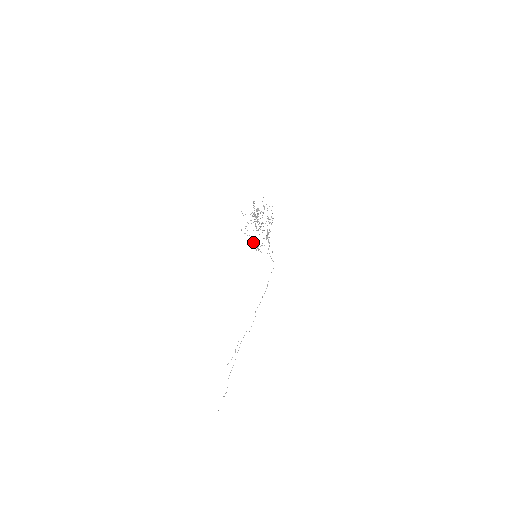
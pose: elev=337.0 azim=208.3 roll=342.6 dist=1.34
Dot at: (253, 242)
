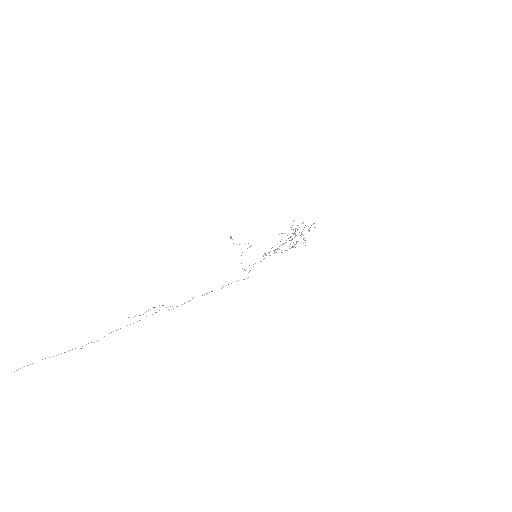
Dot at: occluded
